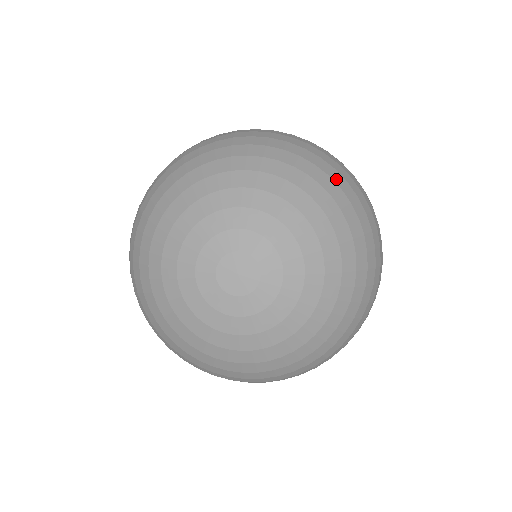
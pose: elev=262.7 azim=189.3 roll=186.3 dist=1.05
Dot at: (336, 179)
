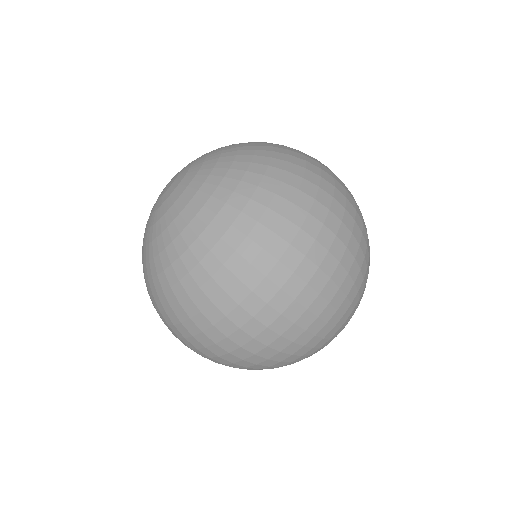
Dot at: (277, 146)
